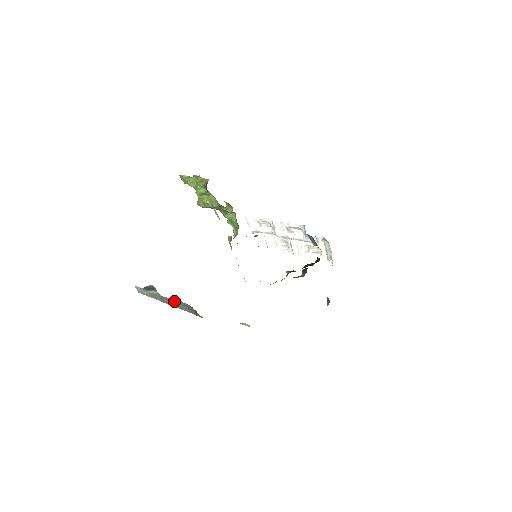
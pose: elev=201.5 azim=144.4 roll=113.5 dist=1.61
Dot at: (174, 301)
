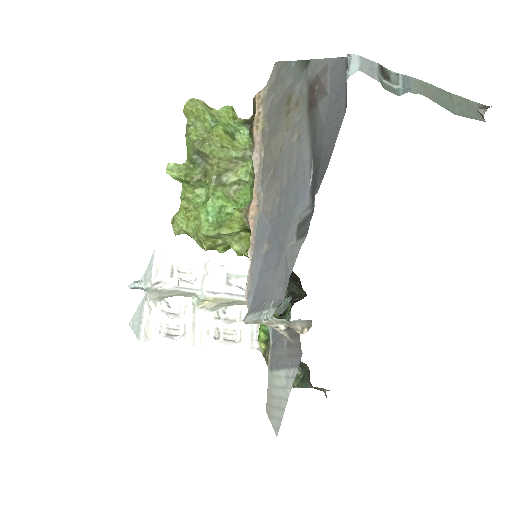
Dot at: (441, 93)
